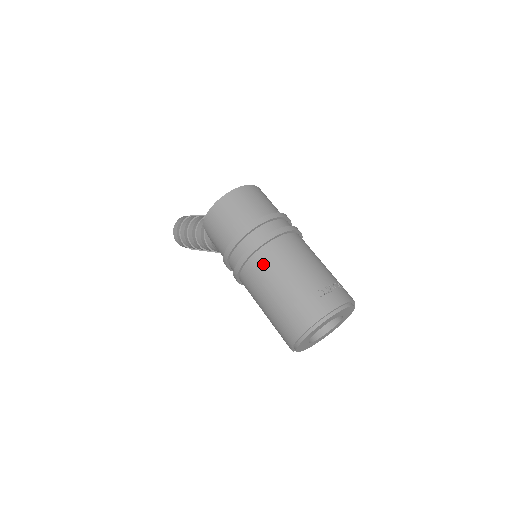
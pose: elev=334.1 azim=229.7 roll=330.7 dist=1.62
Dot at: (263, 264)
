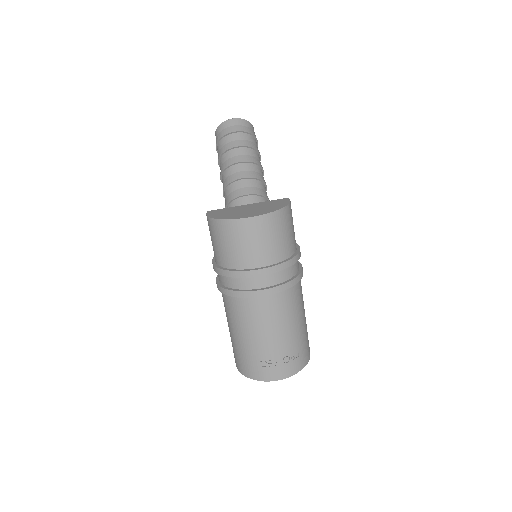
Dot at: (231, 308)
